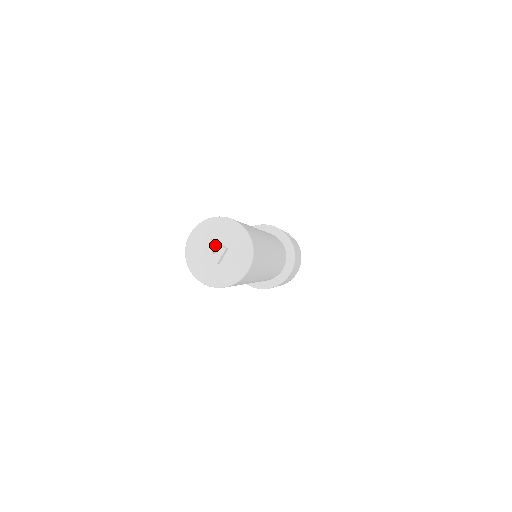
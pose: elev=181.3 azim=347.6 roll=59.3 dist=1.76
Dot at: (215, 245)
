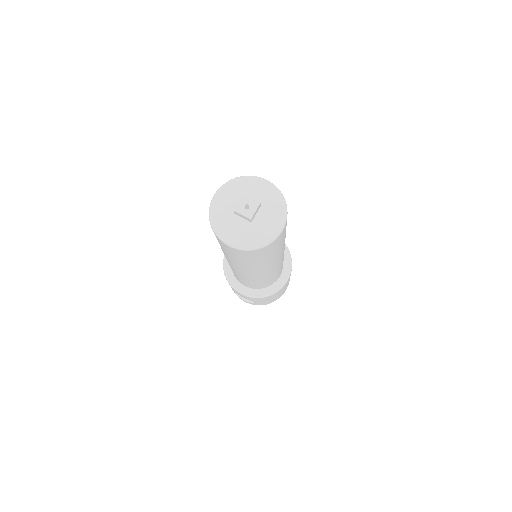
Dot at: (248, 200)
